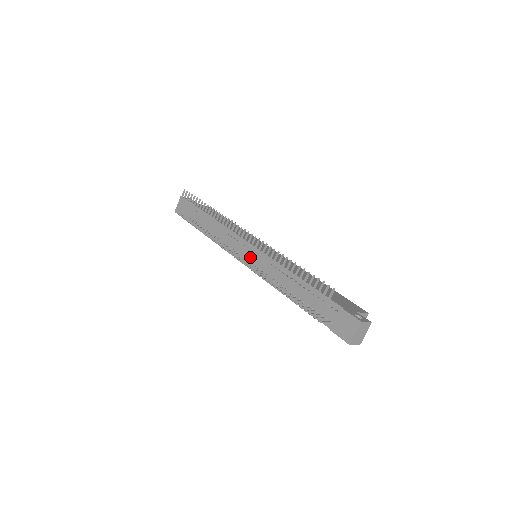
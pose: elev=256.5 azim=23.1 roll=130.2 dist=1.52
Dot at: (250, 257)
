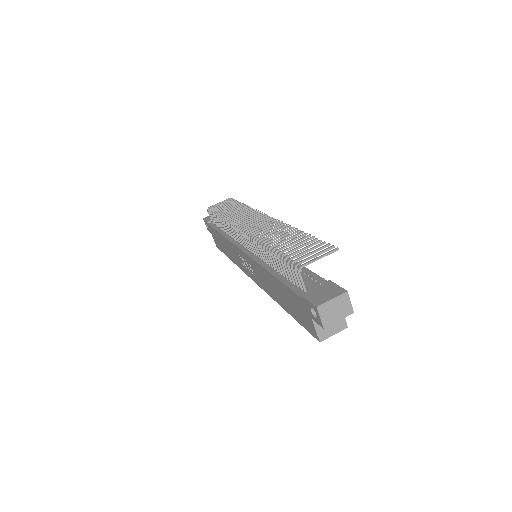
Dot at: (258, 229)
